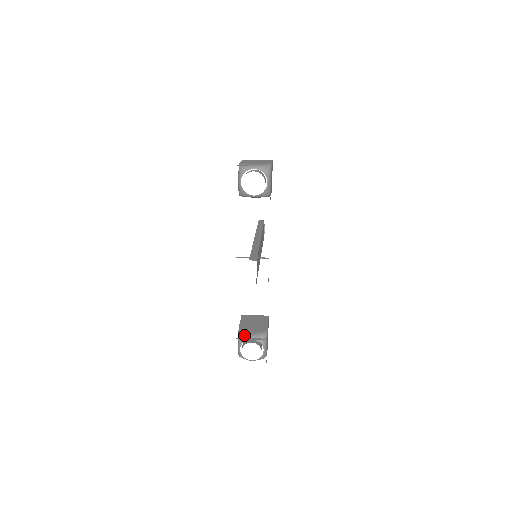
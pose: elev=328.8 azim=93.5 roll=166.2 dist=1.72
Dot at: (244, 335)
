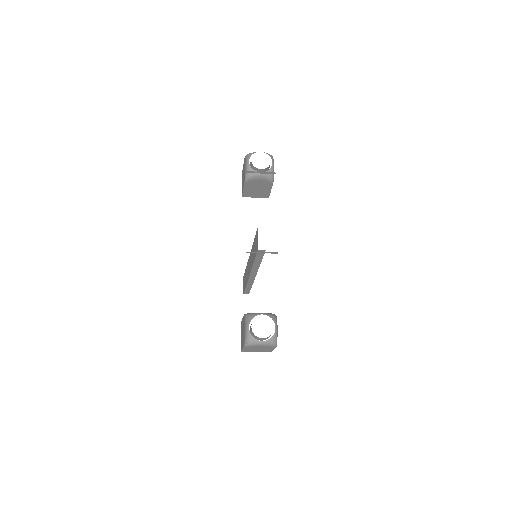
Dot at: (252, 313)
